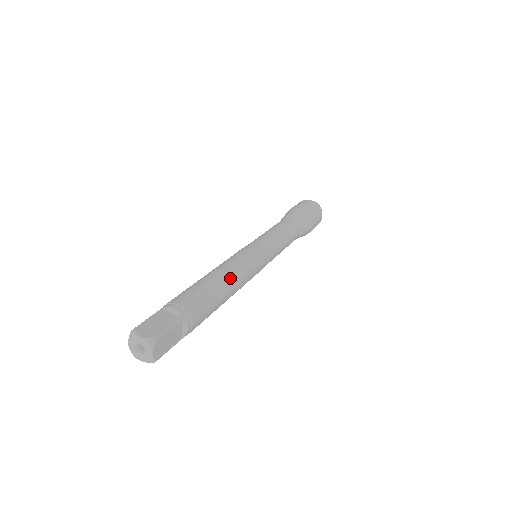
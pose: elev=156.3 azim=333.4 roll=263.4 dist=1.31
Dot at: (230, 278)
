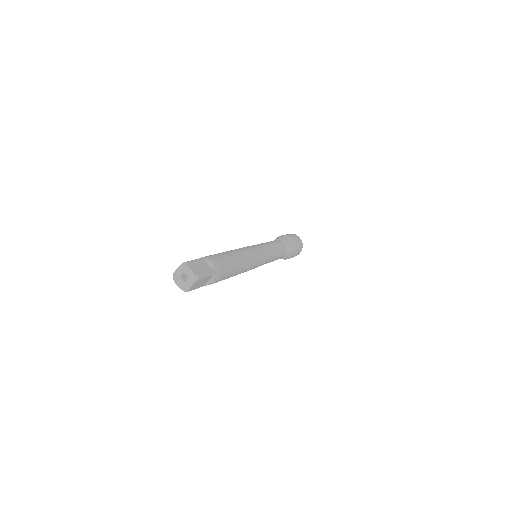
Dot at: (244, 263)
